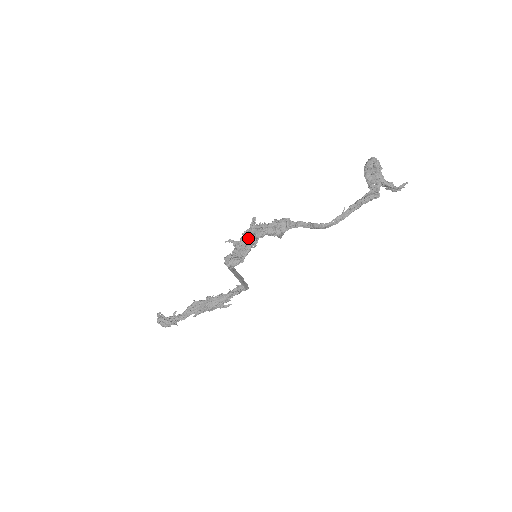
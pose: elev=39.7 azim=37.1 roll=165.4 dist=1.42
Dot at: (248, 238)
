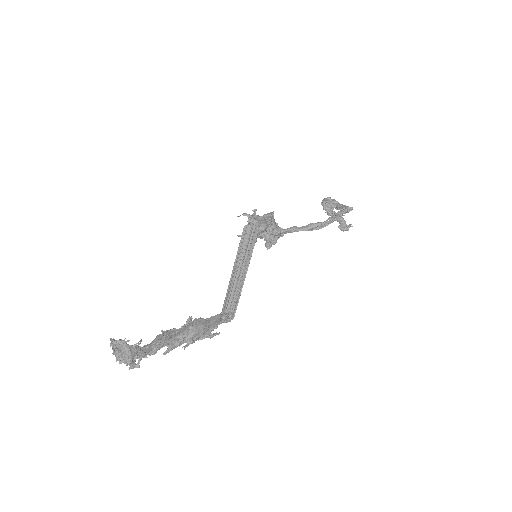
Dot at: (264, 214)
